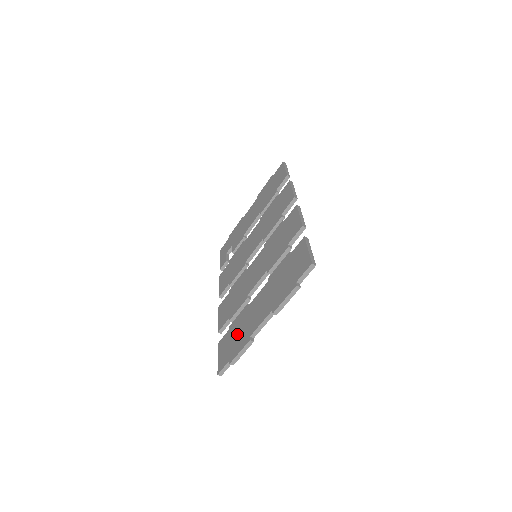
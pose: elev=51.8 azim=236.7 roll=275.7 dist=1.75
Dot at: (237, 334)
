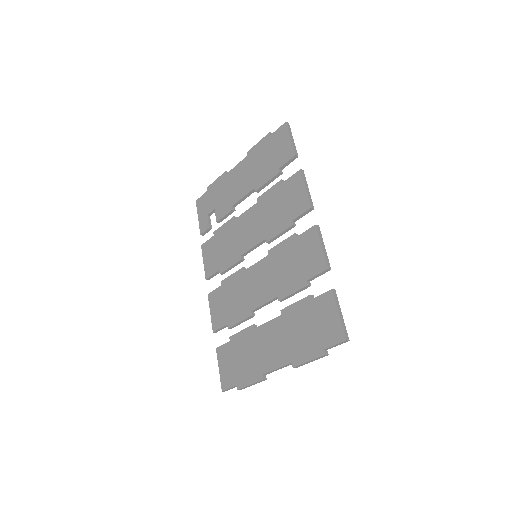
Dot at: (243, 358)
